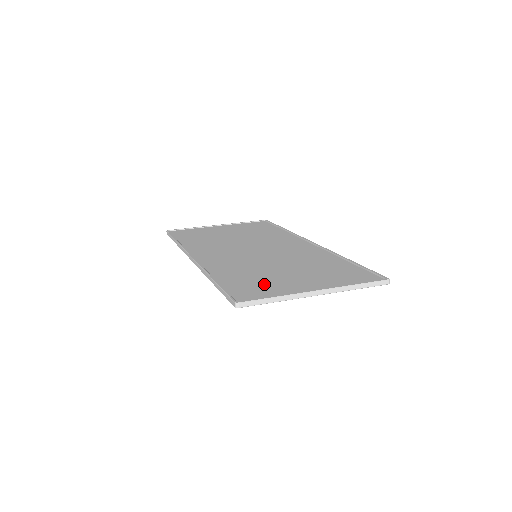
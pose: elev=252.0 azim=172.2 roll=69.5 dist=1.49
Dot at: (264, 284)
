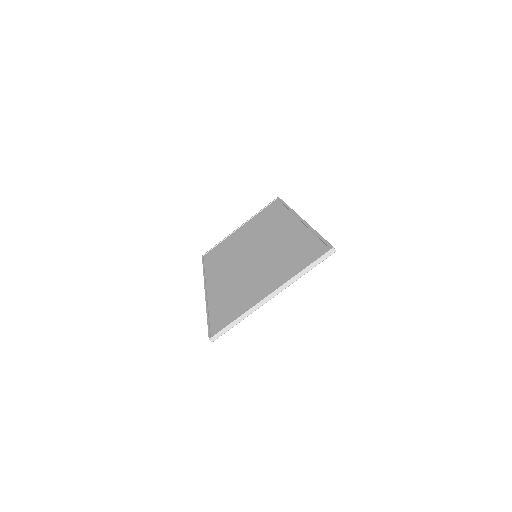
Dot at: (237, 303)
